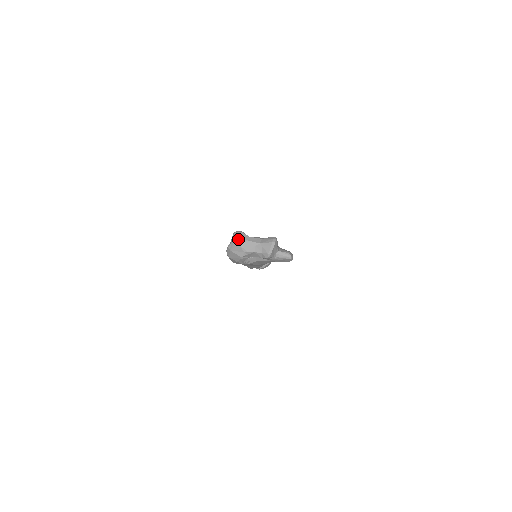
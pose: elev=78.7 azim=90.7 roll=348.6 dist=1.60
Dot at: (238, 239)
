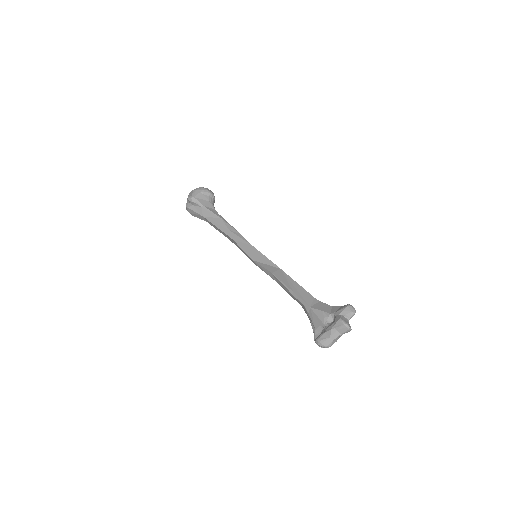
Dot at: occluded
